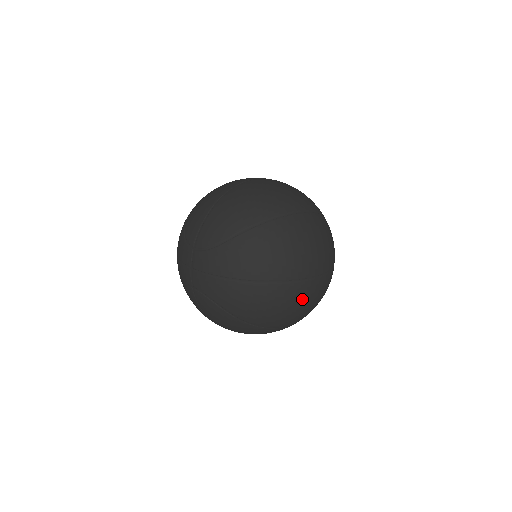
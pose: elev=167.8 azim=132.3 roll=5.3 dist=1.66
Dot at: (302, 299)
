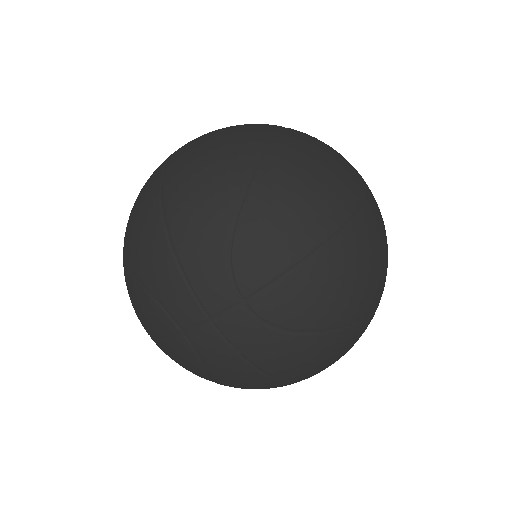
Dot at: occluded
